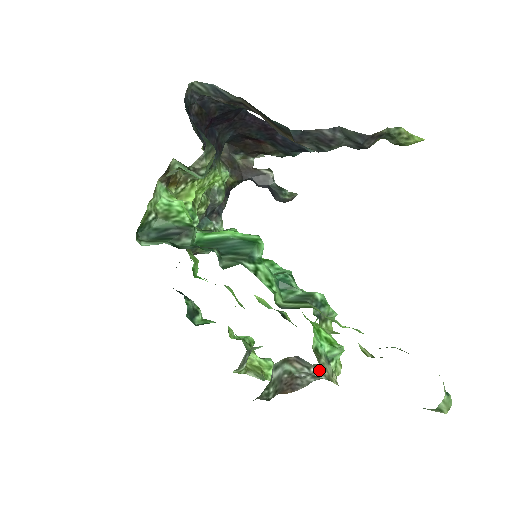
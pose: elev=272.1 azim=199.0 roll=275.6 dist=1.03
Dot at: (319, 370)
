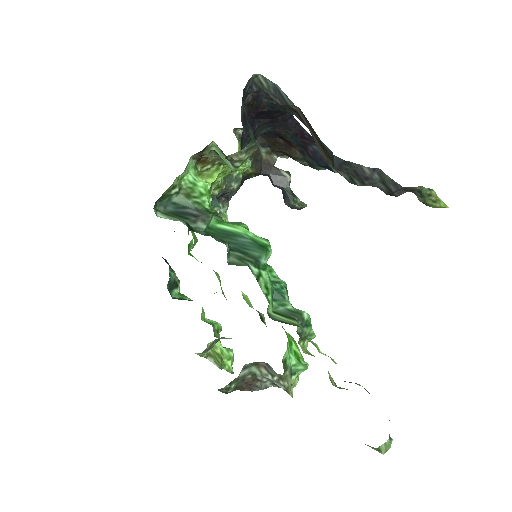
Dot at: (281, 380)
